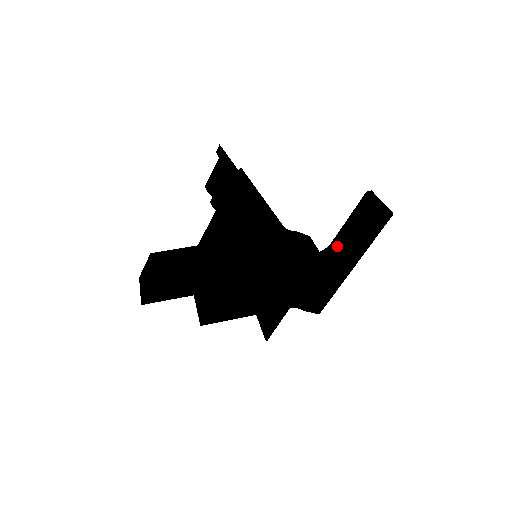
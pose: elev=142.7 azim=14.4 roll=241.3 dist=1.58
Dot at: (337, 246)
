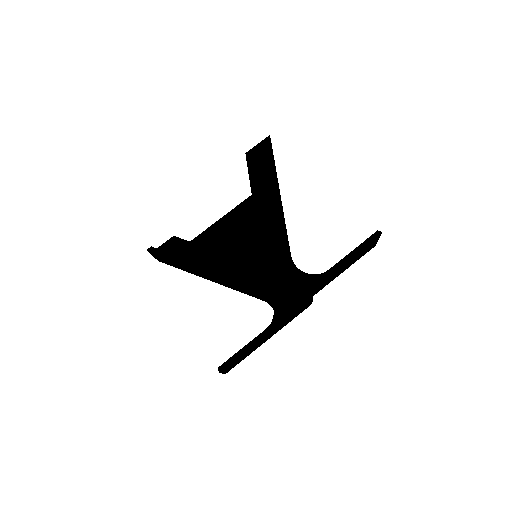
Dot at: occluded
